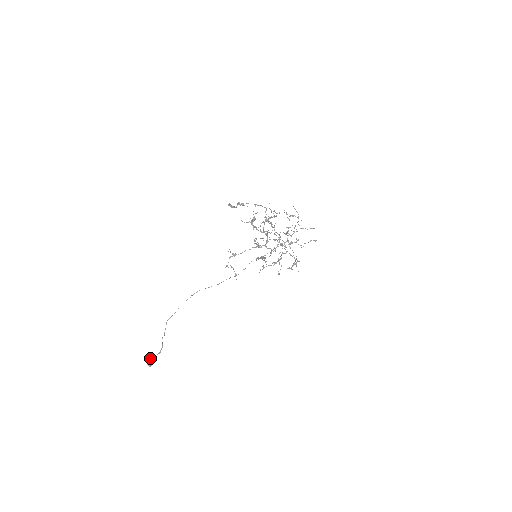
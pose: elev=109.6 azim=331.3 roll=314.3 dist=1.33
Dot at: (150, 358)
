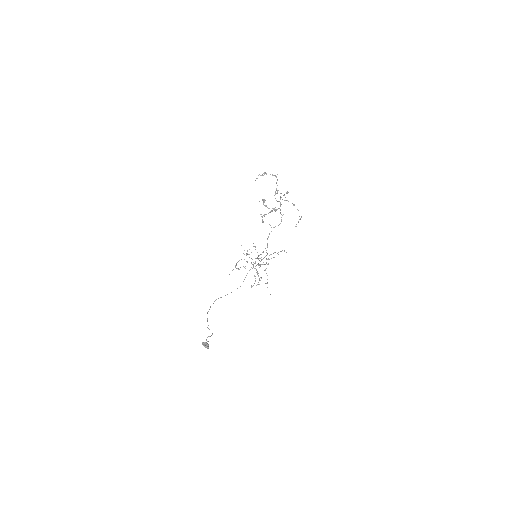
Dot at: occluded
